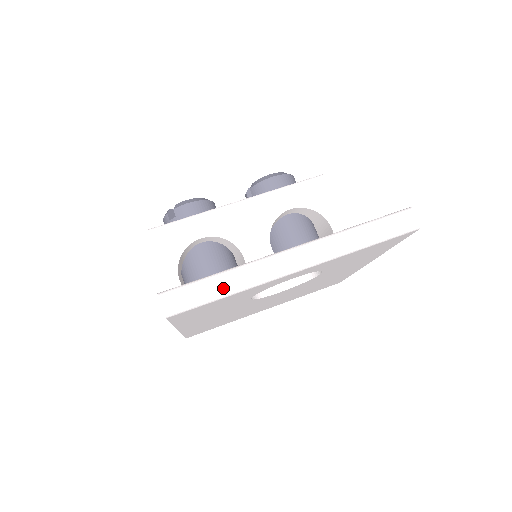
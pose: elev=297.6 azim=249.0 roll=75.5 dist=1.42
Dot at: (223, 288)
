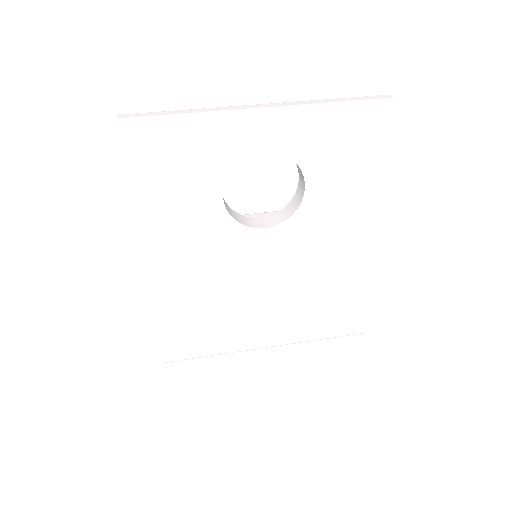
Dot at: (181, 113)
